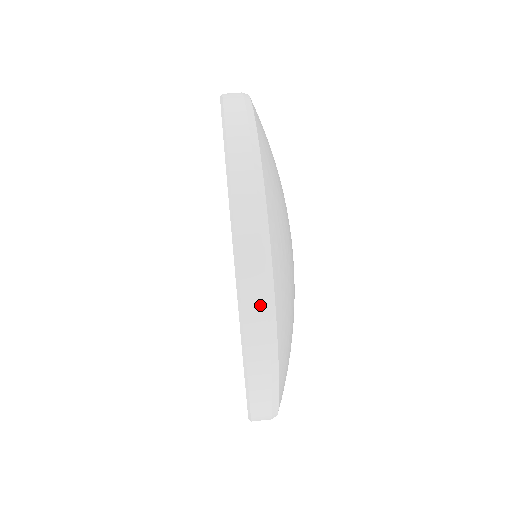
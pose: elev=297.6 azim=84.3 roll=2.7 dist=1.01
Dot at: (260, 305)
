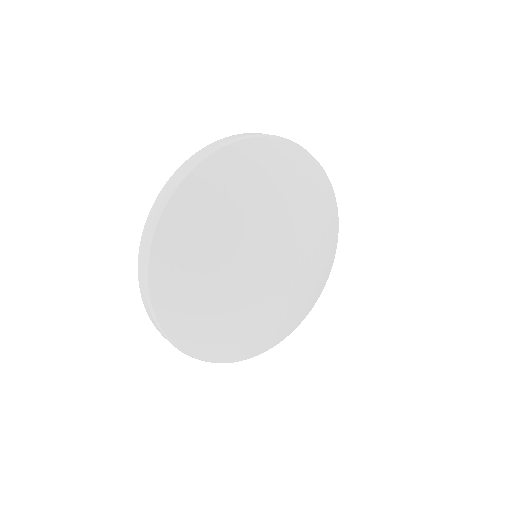
Dot at: (222, 142)
